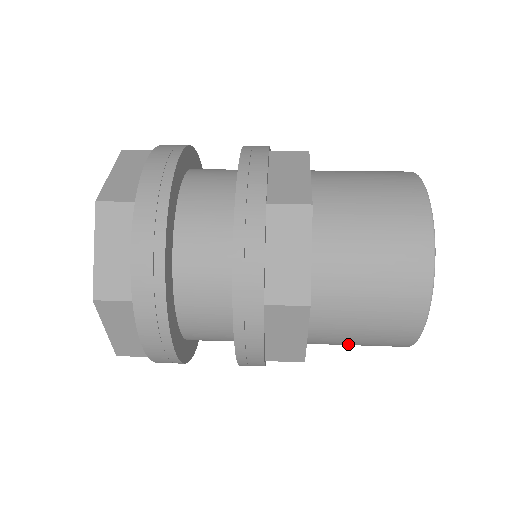
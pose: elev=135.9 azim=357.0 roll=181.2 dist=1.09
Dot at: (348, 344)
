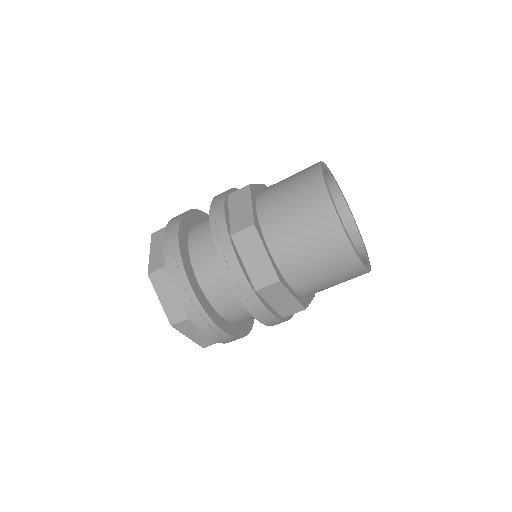
Dot at: occluded
